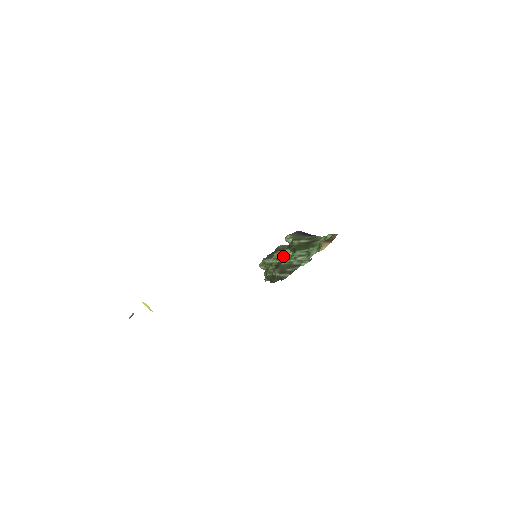
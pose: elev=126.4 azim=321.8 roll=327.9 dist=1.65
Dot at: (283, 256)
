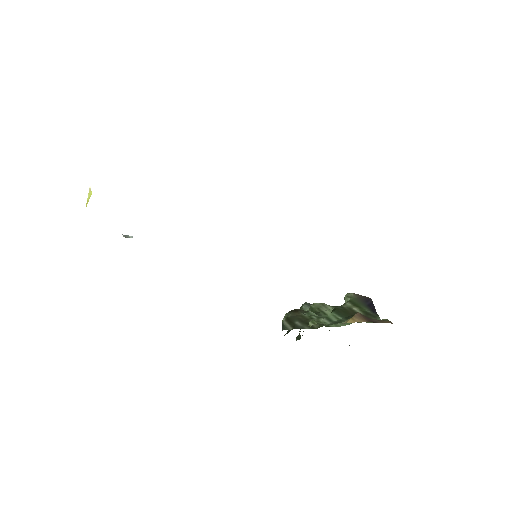
Dot at: (320, 311)
